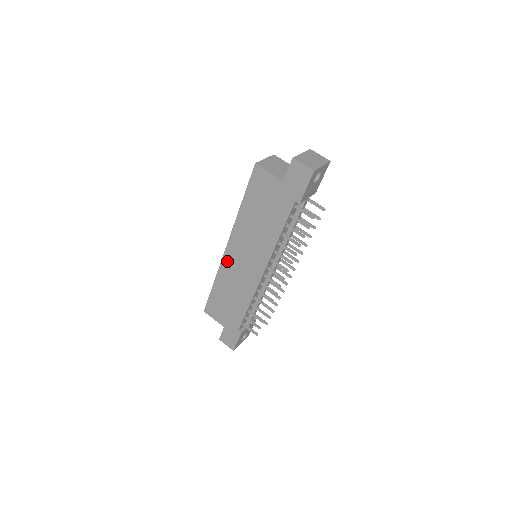
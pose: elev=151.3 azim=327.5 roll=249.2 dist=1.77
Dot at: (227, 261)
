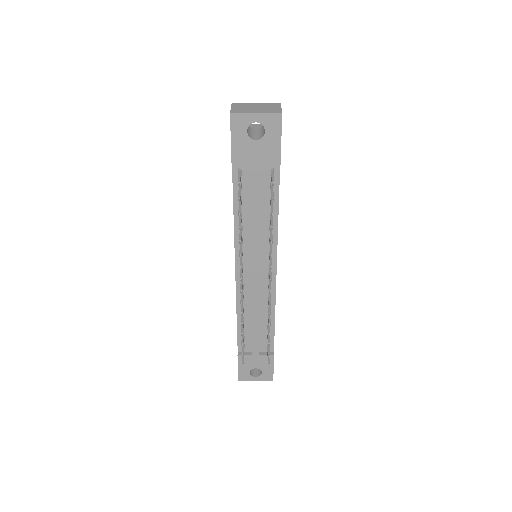
Dot at: occluded
